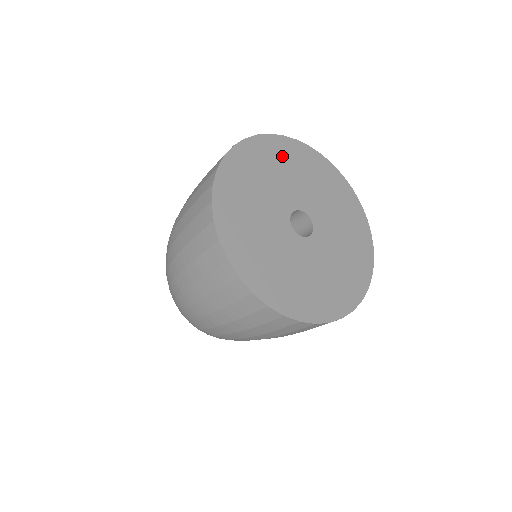
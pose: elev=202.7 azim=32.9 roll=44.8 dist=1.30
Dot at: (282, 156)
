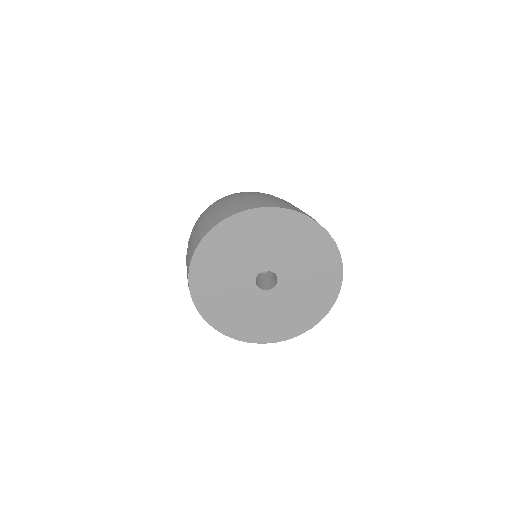
Dot at: (300, 235)
